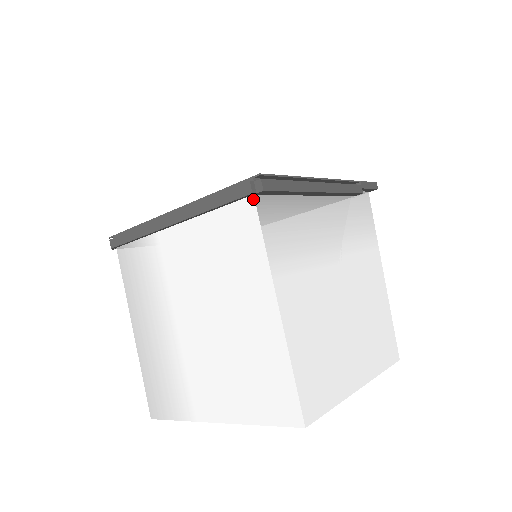
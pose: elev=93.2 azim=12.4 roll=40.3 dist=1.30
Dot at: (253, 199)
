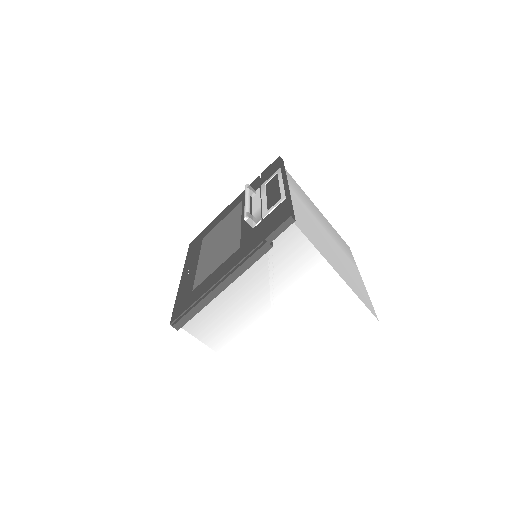
Dot at: occluded
